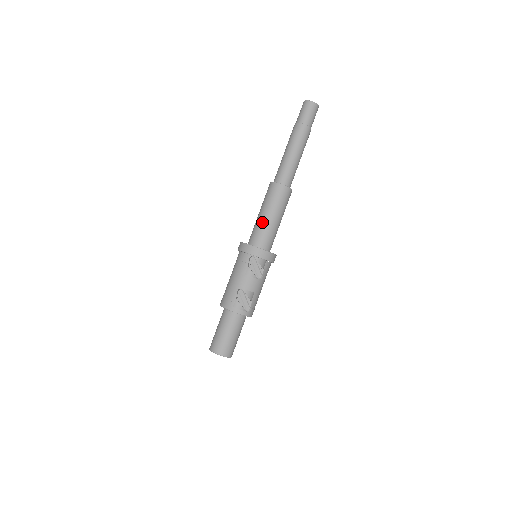
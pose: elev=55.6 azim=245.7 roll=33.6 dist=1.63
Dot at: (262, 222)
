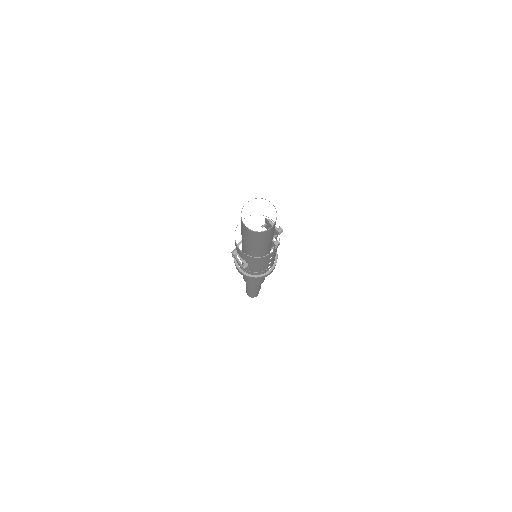
Dot at: occluded
